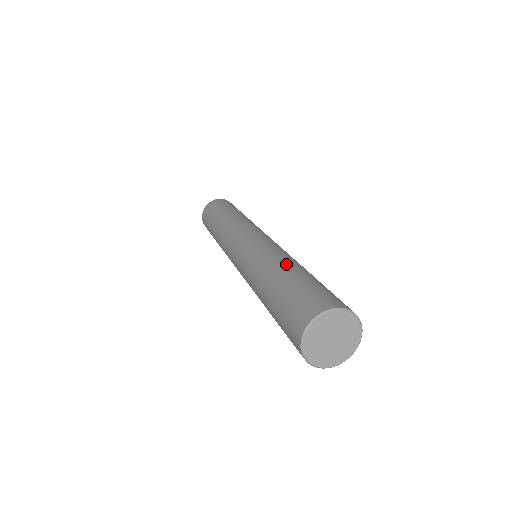
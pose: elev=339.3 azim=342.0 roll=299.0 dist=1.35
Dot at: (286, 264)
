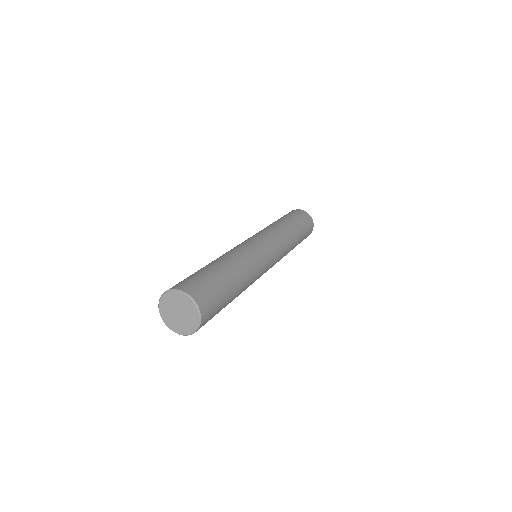
Dot at: (231, 264)
